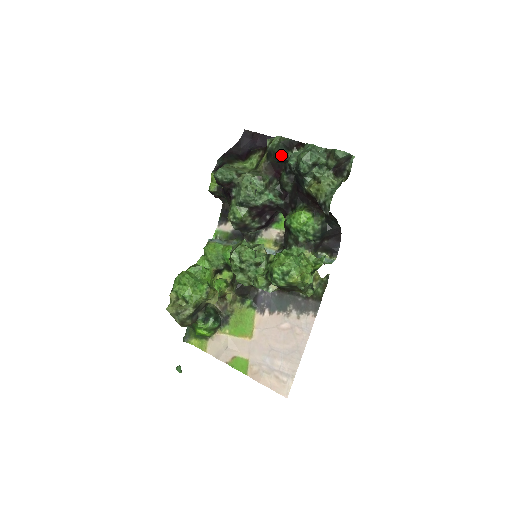
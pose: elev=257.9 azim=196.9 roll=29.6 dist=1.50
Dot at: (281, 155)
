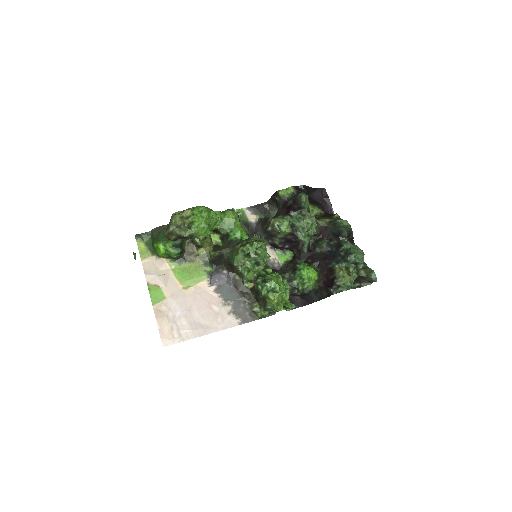
Dot at: (342, 234)
